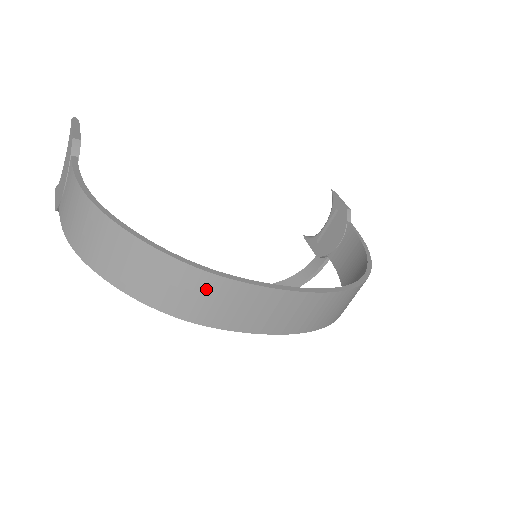
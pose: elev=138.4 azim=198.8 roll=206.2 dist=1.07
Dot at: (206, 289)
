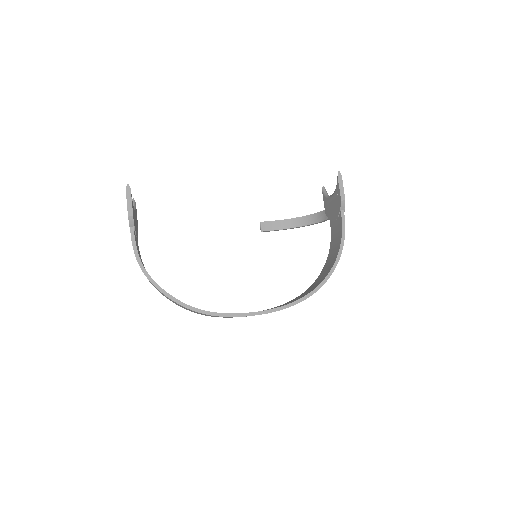
Dot at: occluded
